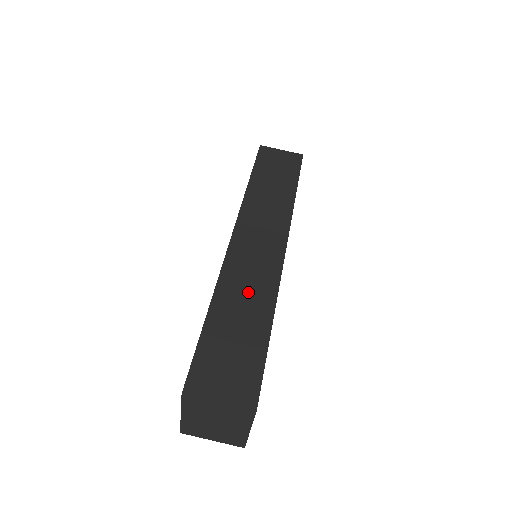
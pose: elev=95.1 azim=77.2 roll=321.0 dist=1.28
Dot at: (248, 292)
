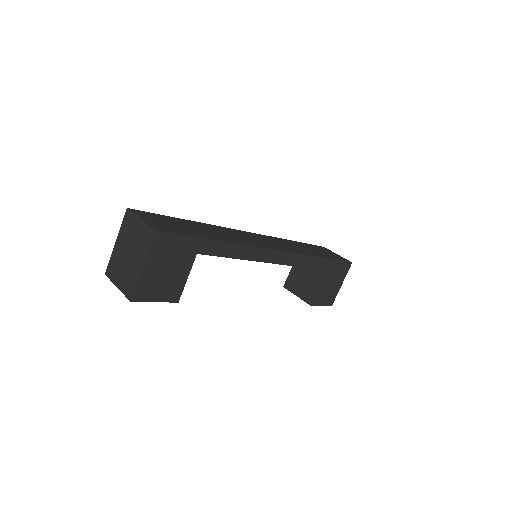
Dot at: (224, 234)
